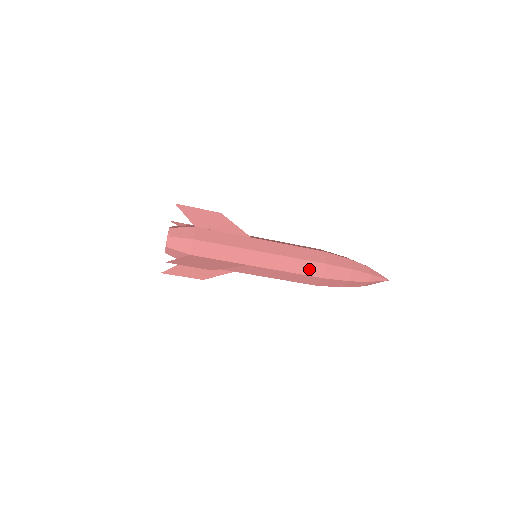
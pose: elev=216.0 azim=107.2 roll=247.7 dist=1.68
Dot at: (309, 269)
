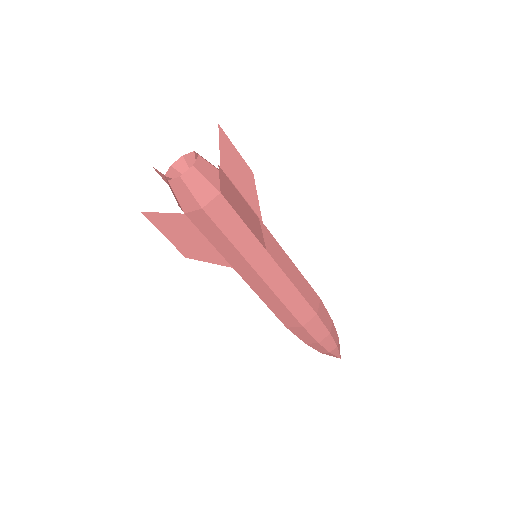
Dot at: (309, 295)
